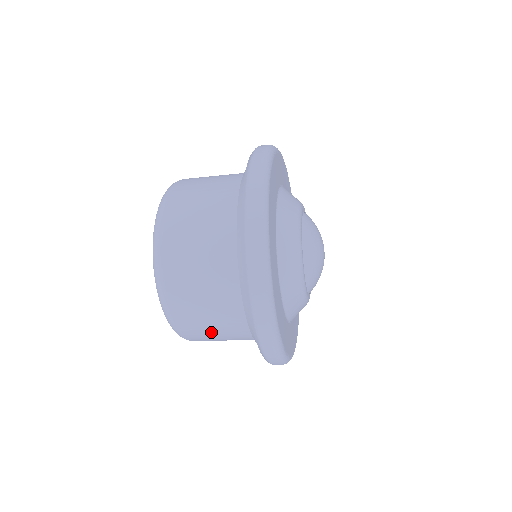
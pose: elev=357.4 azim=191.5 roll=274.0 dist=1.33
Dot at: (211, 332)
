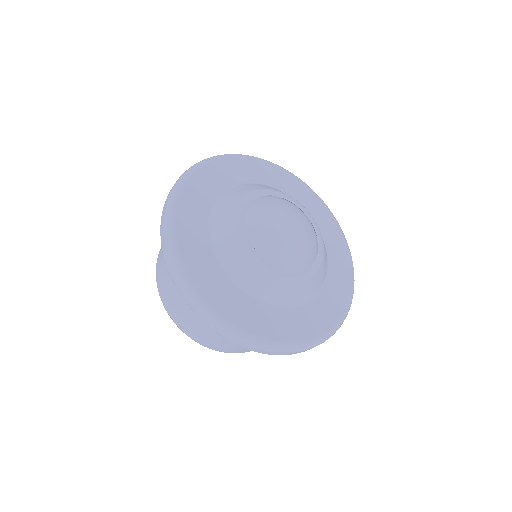
Dot at: occluded
